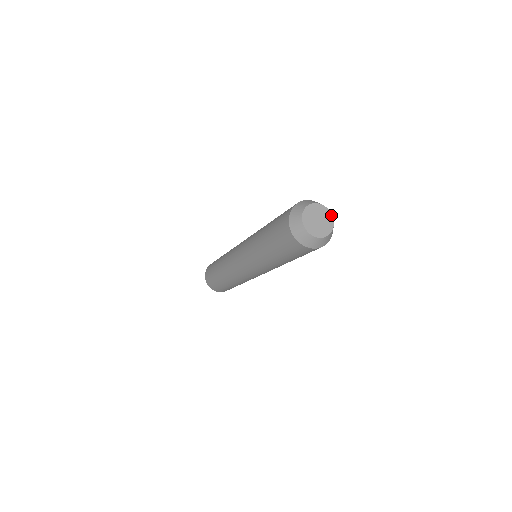
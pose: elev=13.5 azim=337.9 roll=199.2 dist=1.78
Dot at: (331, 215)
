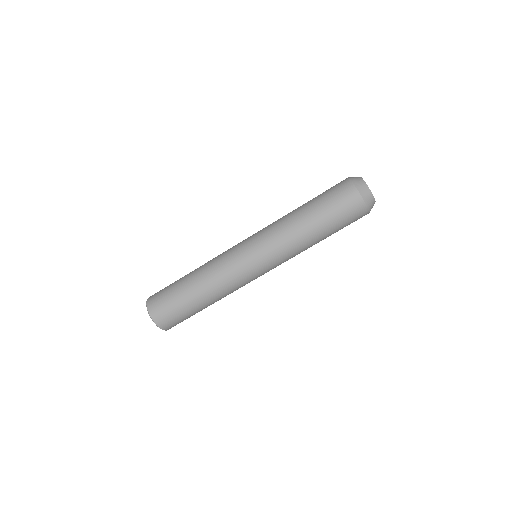
Dot at: (375, 201)
